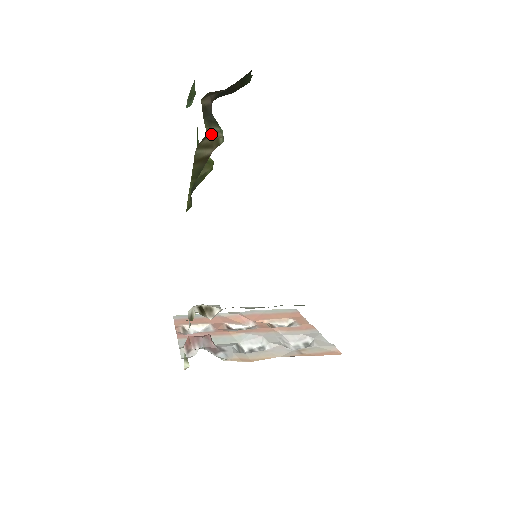
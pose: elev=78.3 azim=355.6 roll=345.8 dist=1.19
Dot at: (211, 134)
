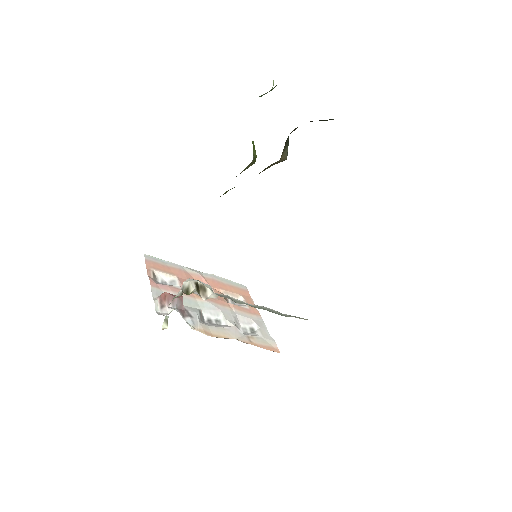
Dot at: (283, 156)
